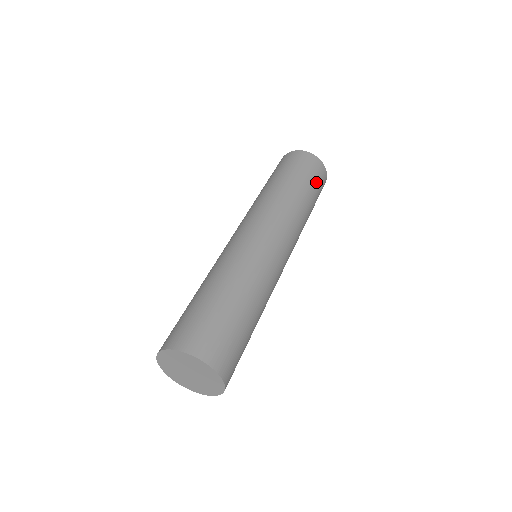
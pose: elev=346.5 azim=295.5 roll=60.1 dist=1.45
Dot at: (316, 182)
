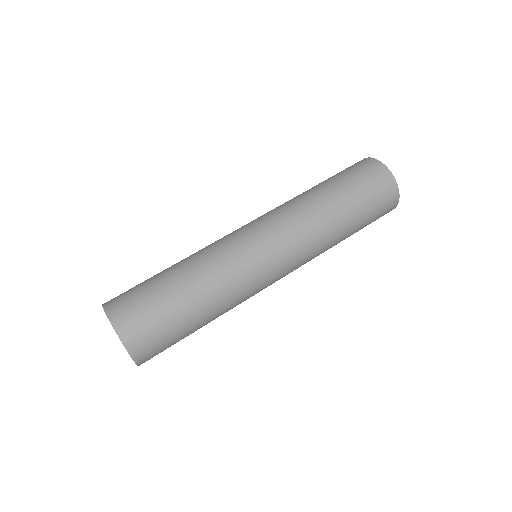
Dot at: (369, 196)
